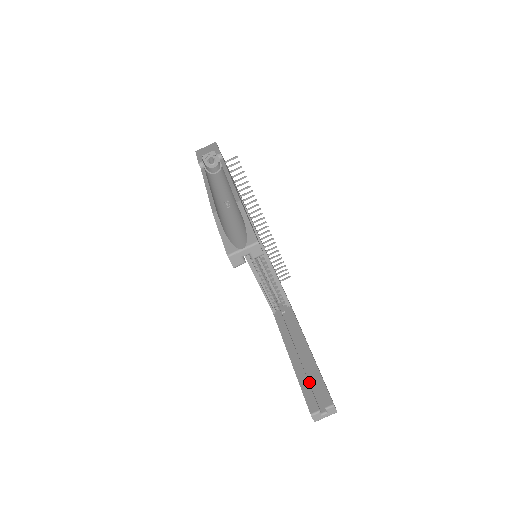
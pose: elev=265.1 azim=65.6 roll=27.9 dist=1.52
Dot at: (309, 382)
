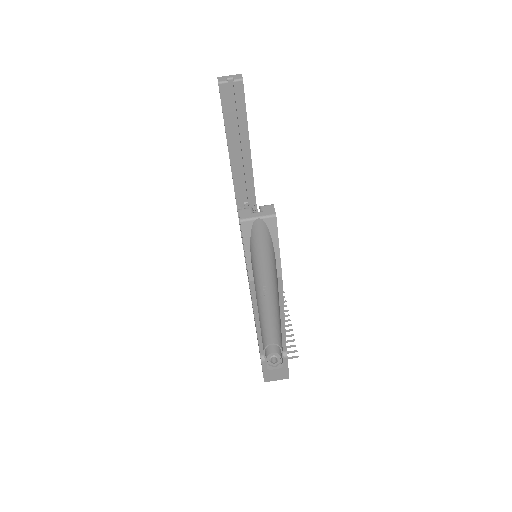
Dot at: occluded
